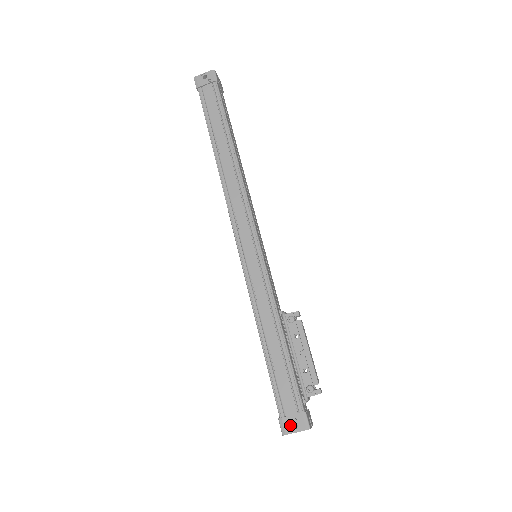
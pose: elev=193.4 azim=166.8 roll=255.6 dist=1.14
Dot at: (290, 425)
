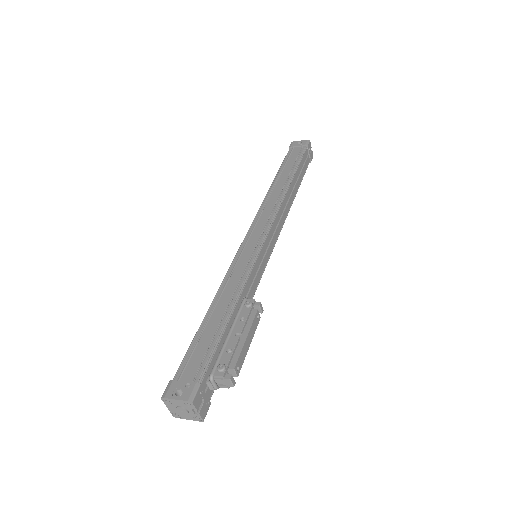
Dot at: (176, 390)
